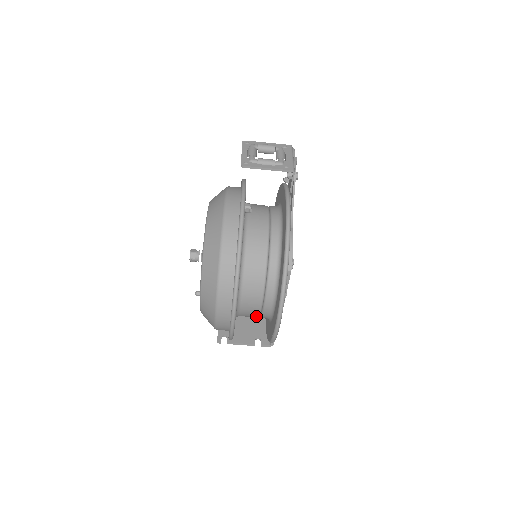
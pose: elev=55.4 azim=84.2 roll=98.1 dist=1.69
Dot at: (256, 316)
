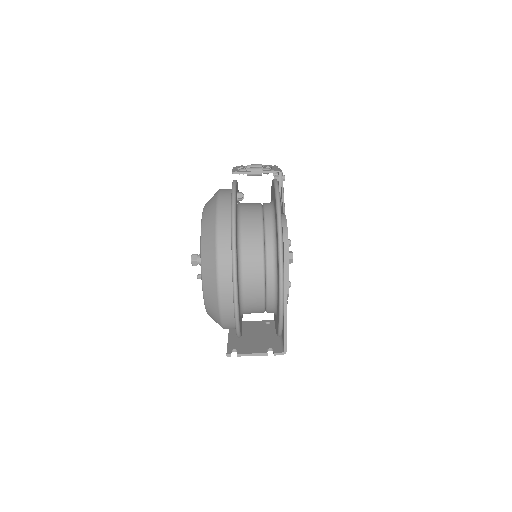
Dot at: (261, 303)
